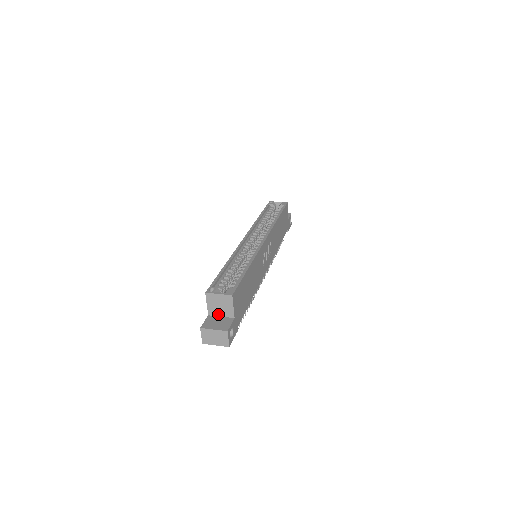
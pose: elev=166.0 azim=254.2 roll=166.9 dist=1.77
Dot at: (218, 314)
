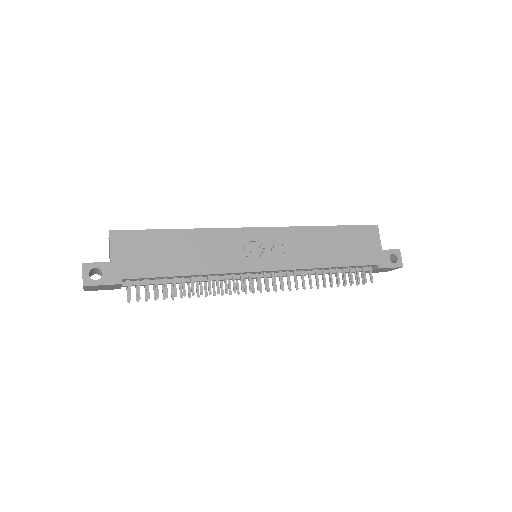
Dot at: occluded
